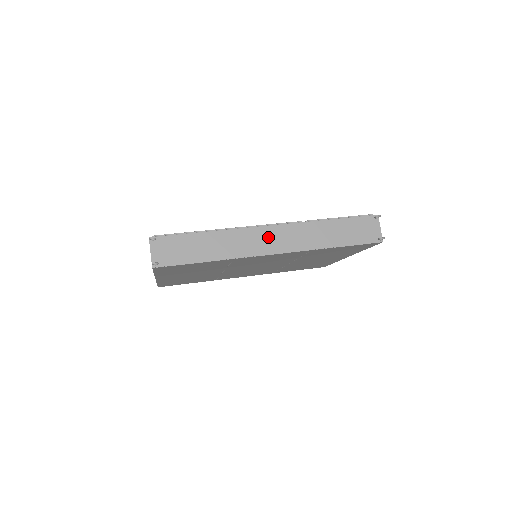
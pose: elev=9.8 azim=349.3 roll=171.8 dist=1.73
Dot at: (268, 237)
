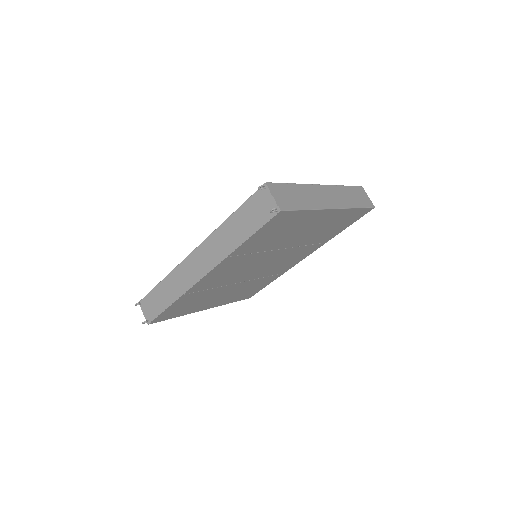
Dot at: (195, 263)
